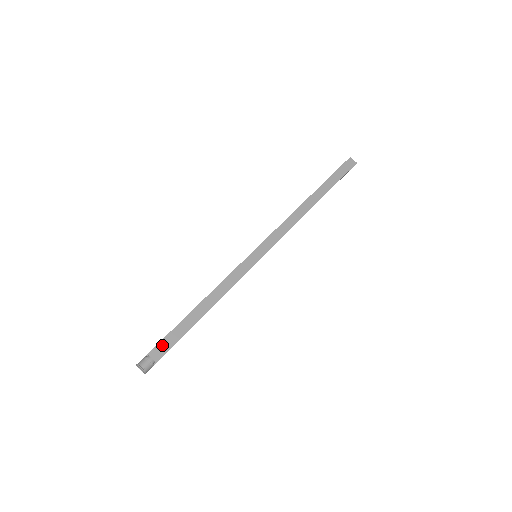
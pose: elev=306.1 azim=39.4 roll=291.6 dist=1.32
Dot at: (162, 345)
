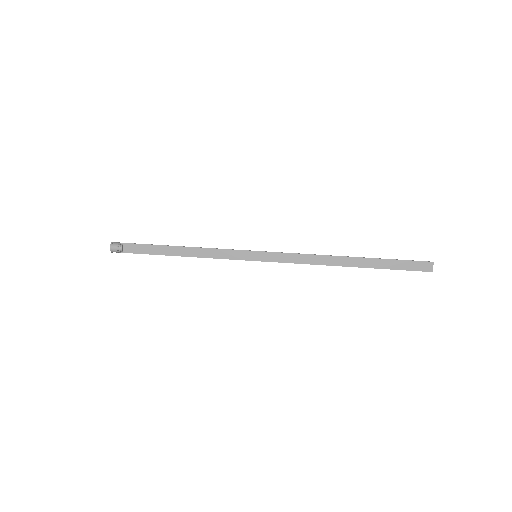
Dot at: (137, 247)
